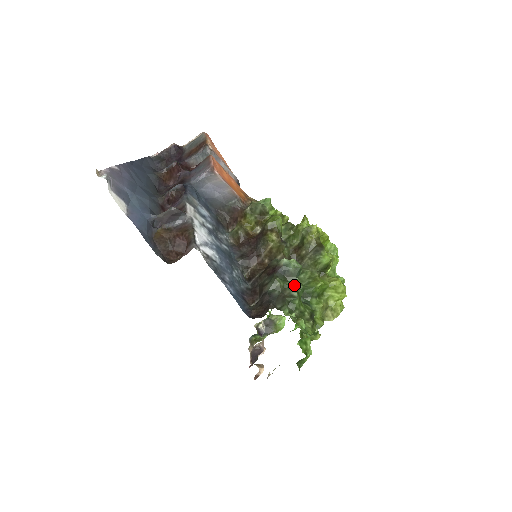
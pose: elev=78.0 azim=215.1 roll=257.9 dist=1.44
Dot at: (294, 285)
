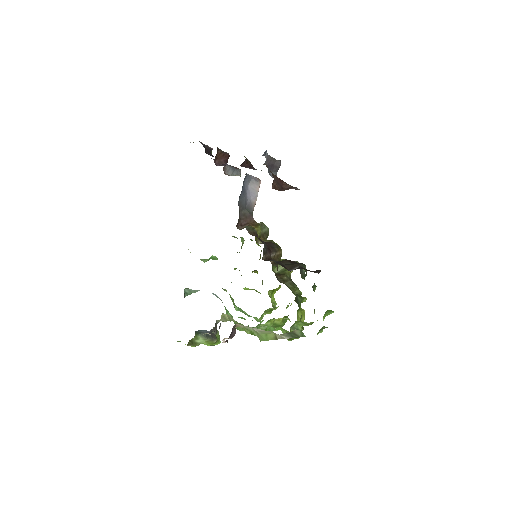
Dot at: occluded
